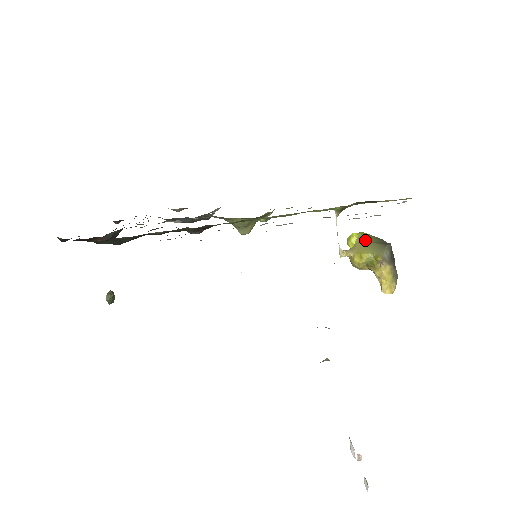
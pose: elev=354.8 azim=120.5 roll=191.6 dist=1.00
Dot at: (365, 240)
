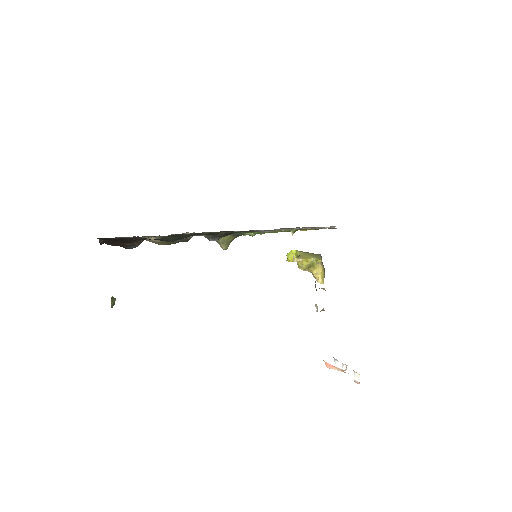
Dot at: (304, 252)
